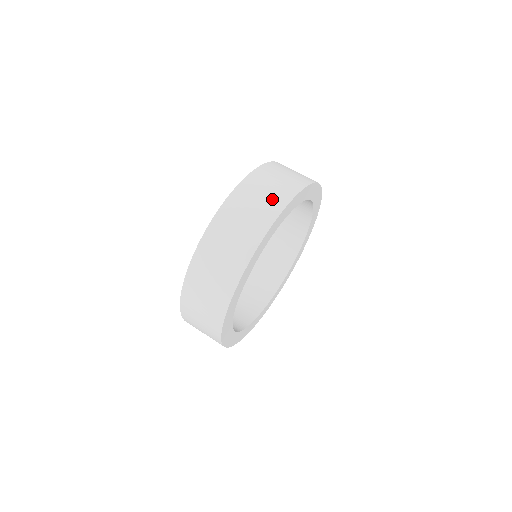
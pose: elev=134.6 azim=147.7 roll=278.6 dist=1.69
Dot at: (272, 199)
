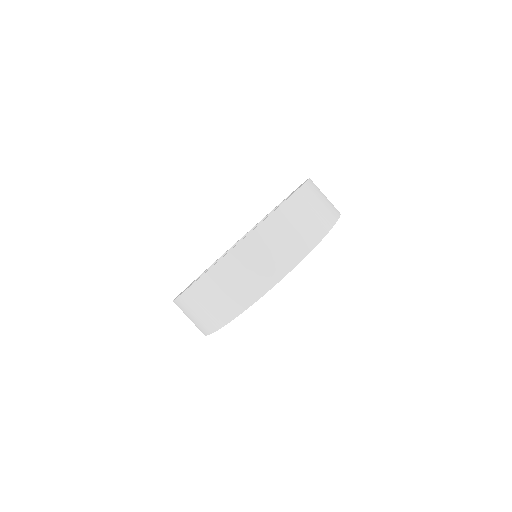
Dot at: (323, 215)
